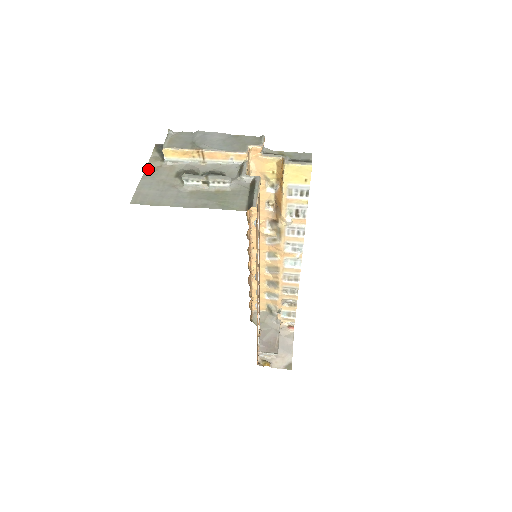
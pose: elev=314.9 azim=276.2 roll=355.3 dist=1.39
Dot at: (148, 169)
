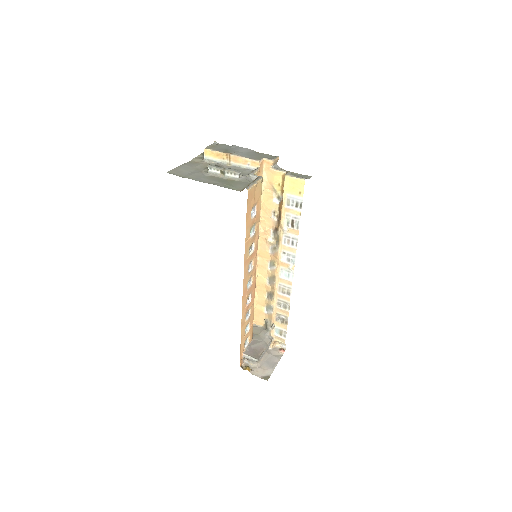
Dot at: (191, 161)
